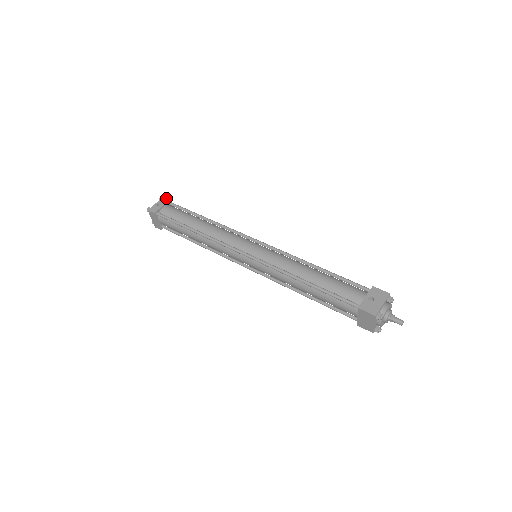
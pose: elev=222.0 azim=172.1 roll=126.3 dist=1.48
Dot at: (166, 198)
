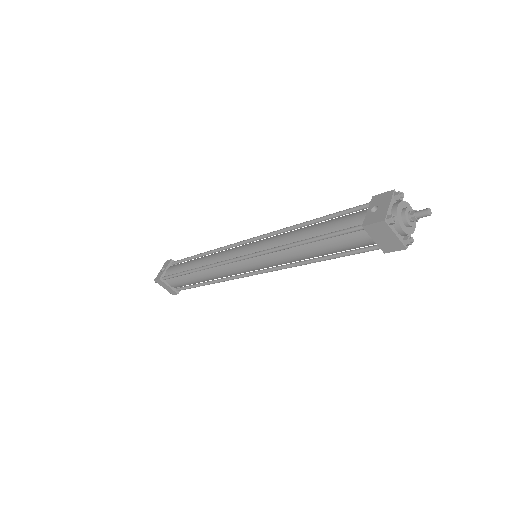
Dot at: (168, 261)
